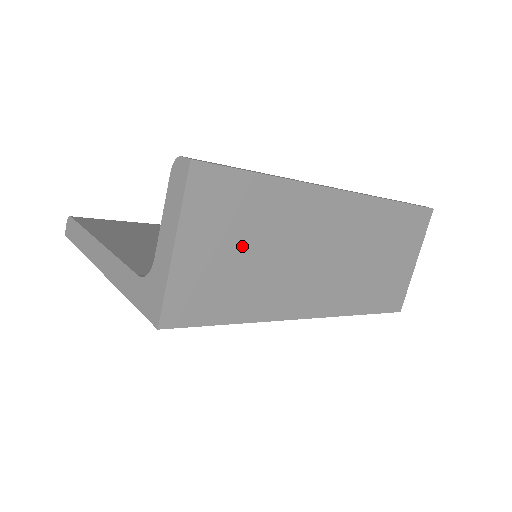
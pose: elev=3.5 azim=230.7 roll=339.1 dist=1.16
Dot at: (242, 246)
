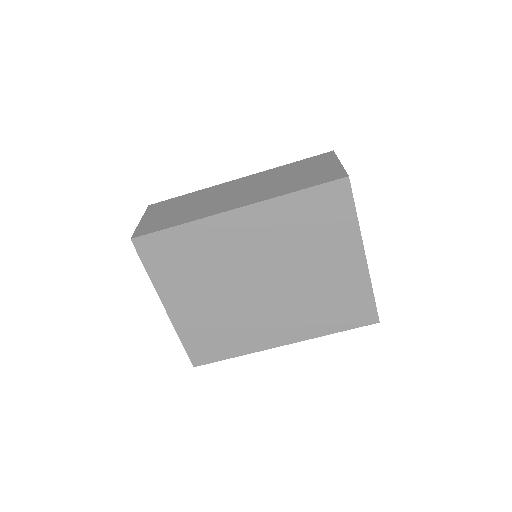
Dot at: (177, 209)
